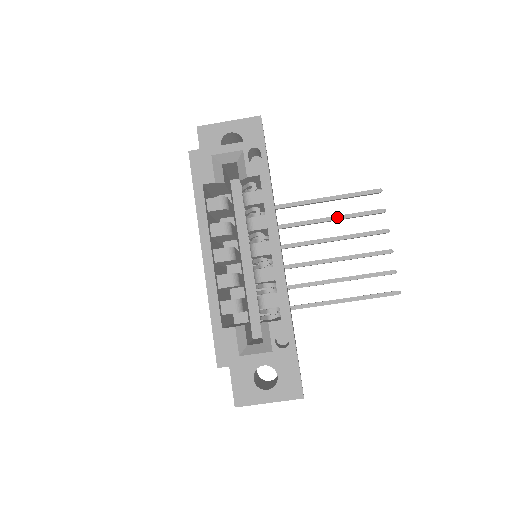
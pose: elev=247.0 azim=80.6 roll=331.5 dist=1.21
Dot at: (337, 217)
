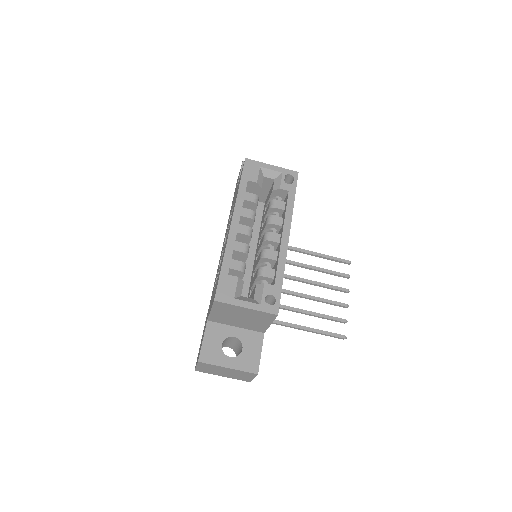
Dot at: (315, 267)
